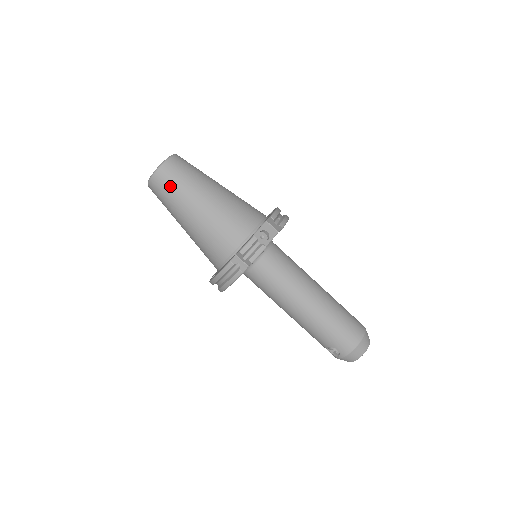
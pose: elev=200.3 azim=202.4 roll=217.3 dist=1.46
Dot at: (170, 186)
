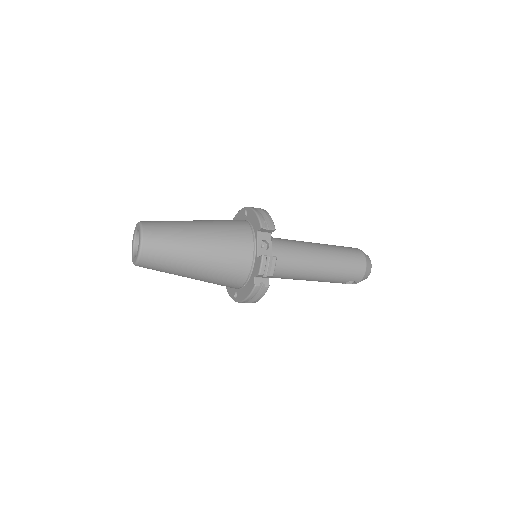
Dot at: (162, 258)
